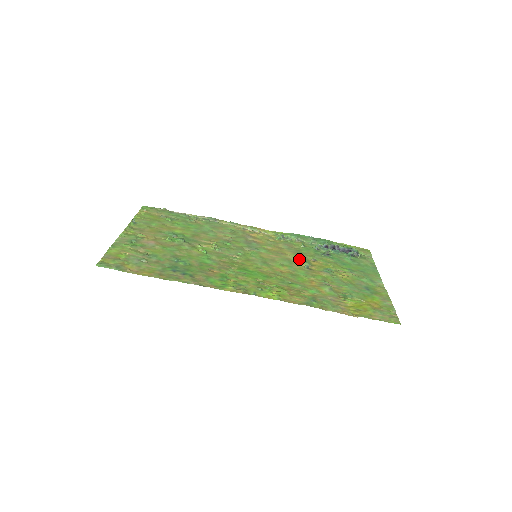
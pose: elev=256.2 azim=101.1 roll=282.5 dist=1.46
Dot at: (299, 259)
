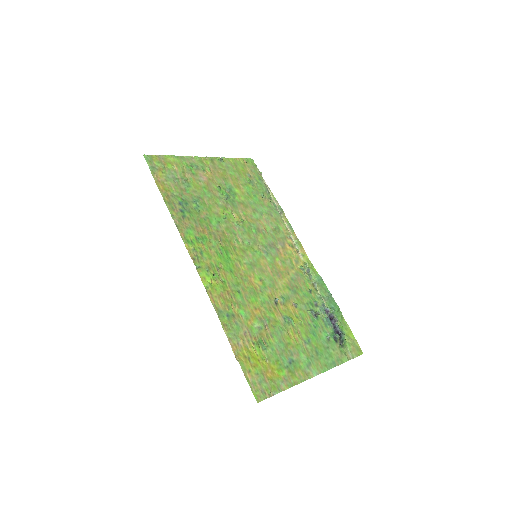
Dot at: (284, 291)
